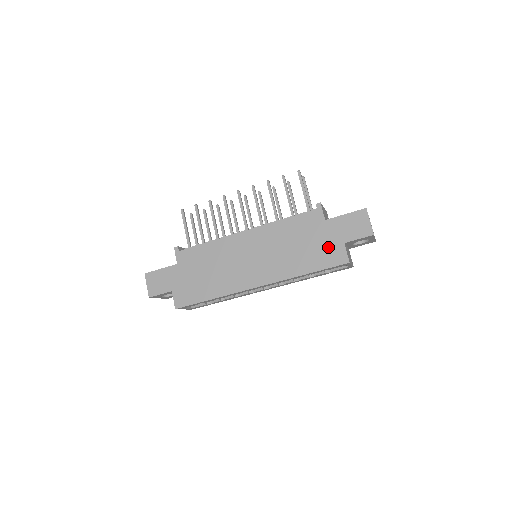
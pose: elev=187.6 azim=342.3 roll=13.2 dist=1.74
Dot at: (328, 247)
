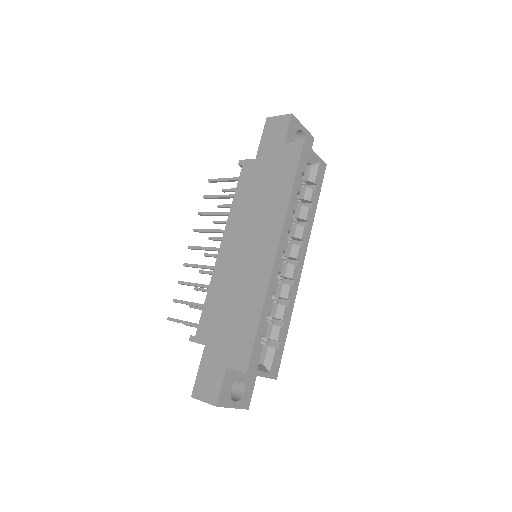
Dot at: (279, 160)
